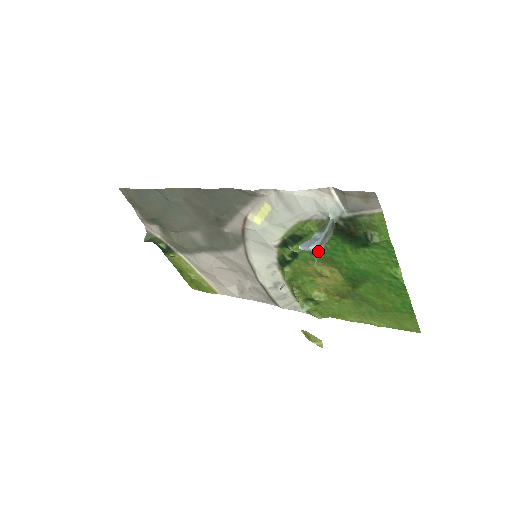
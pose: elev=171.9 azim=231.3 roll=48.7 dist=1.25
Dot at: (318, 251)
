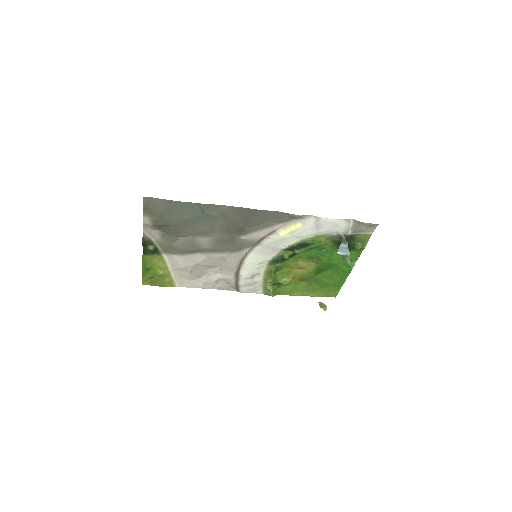
Dot at: (349, 255)
